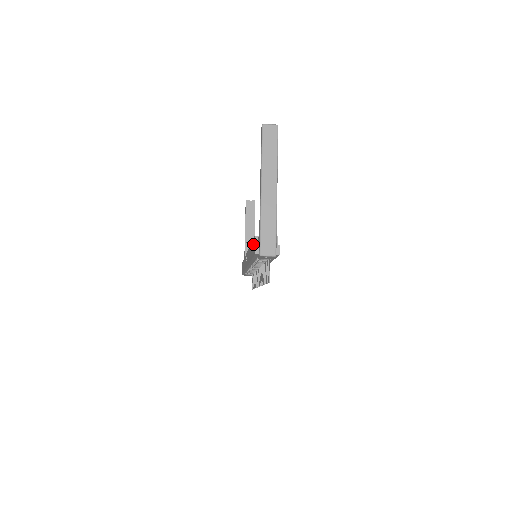
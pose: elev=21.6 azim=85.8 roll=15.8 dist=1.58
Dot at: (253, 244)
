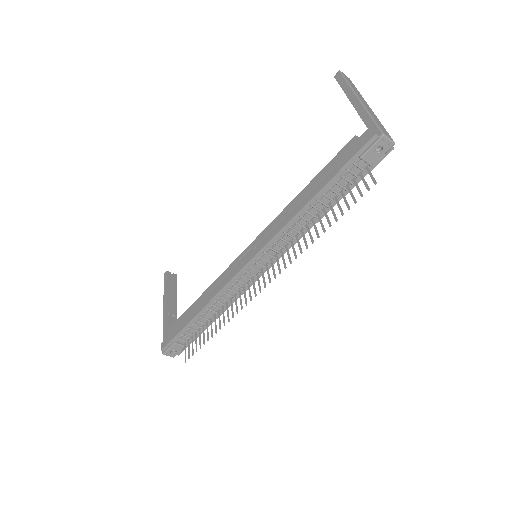
Dot at: (343, 152)
